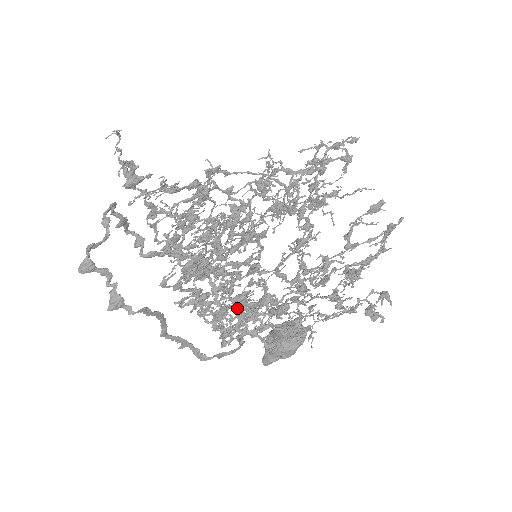
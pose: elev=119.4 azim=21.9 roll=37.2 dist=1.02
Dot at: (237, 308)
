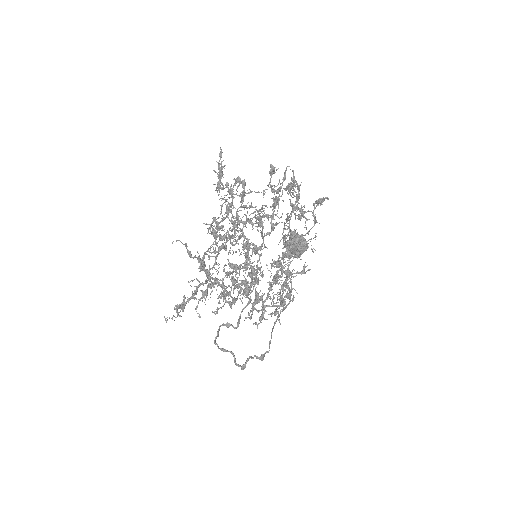
Dot at: (283, 291)
